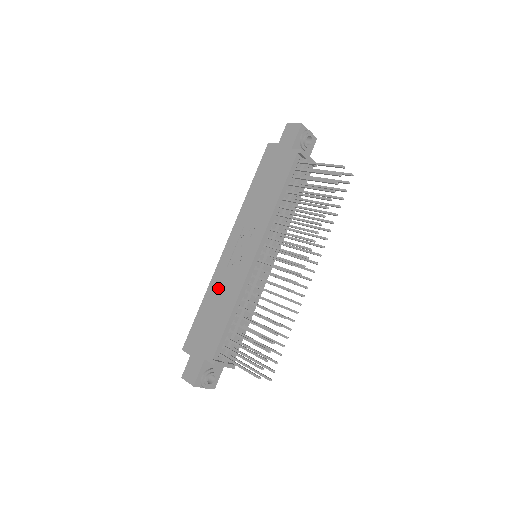
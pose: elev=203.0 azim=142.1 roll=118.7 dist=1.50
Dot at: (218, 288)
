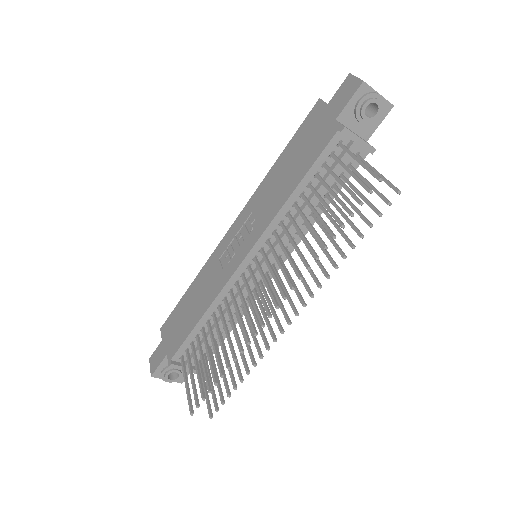
Dot at: (204, 279)
